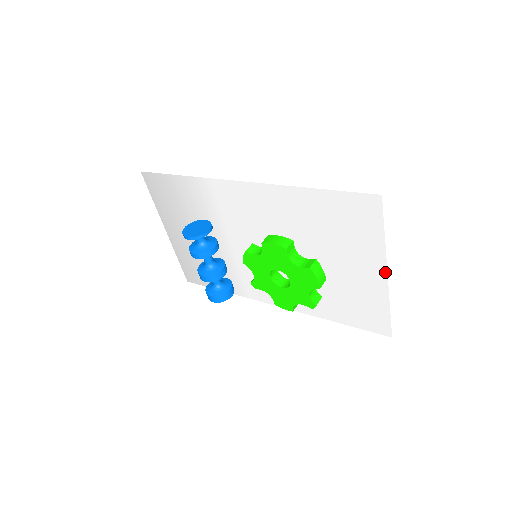
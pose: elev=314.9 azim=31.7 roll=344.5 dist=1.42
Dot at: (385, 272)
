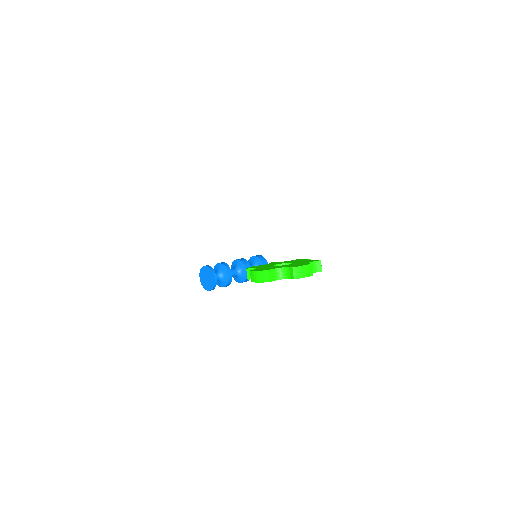
Dot at: occluded
